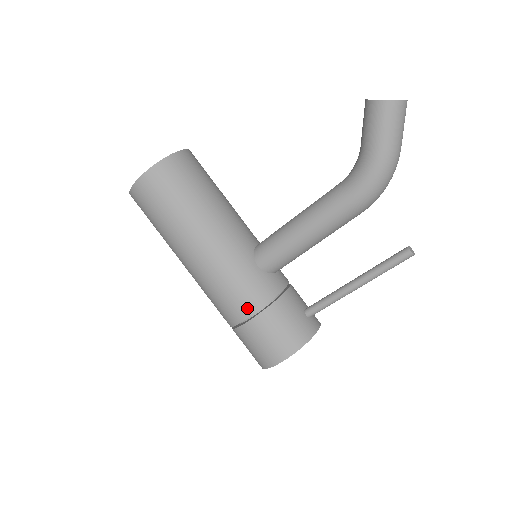
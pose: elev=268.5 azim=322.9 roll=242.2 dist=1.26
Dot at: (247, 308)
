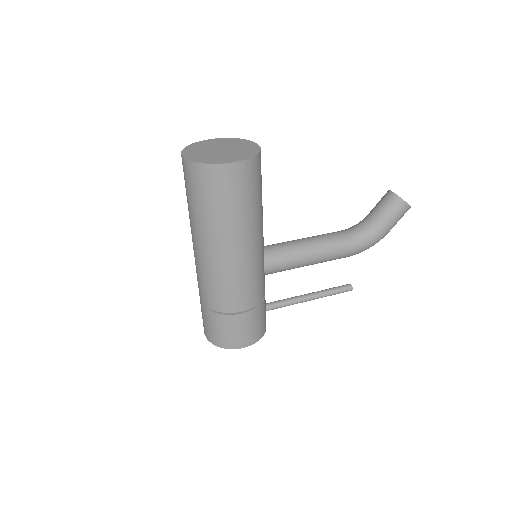
Dot at: (249, 303)
